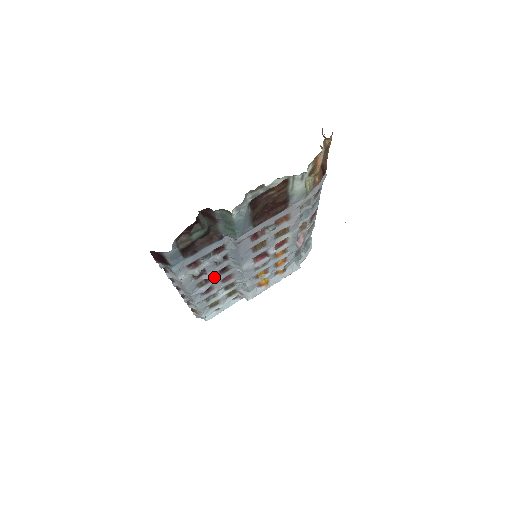
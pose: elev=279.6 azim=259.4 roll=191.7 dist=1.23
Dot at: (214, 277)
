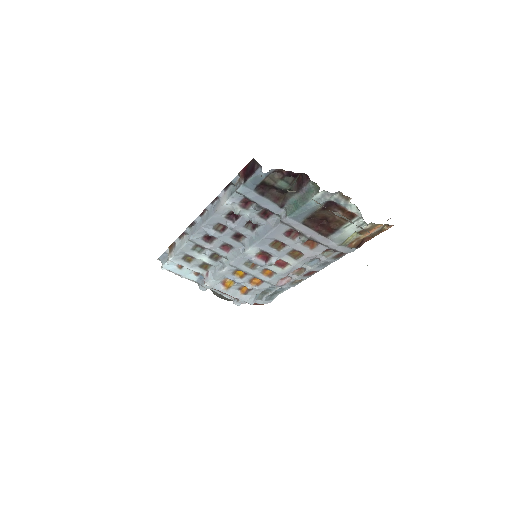
Dot at: (228, 233)
